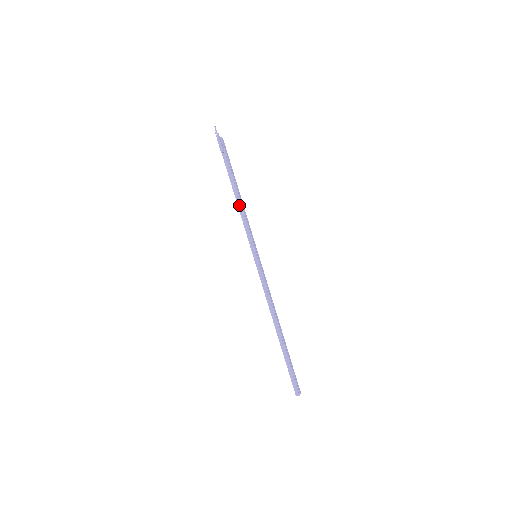
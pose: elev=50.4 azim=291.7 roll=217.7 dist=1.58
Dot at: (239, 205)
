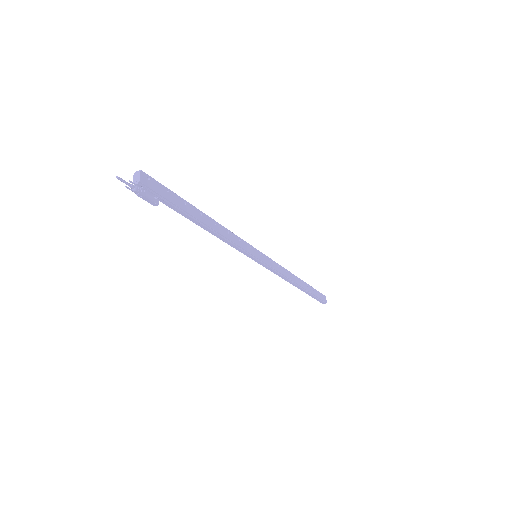
Dot at: (214, 235)
